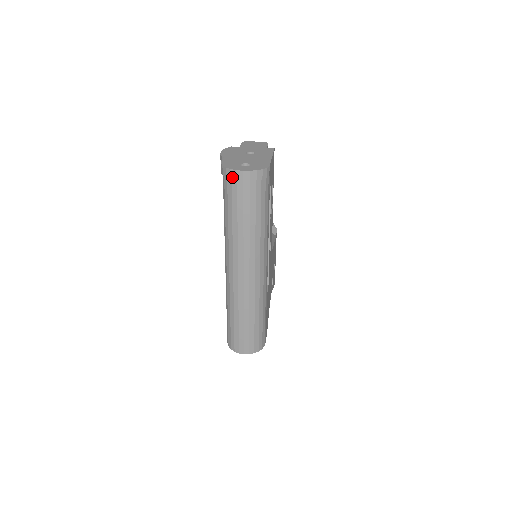
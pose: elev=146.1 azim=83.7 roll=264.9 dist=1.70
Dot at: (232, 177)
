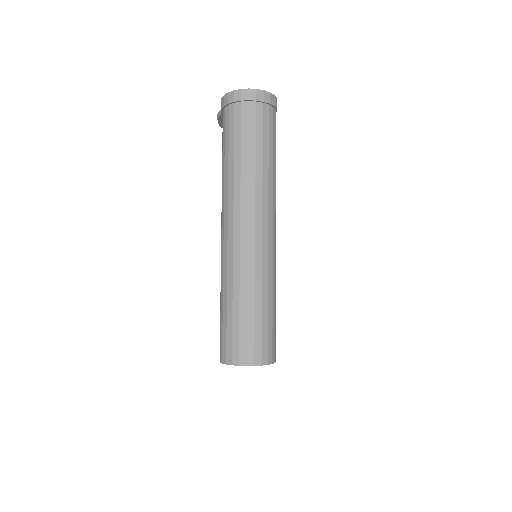
Dot at: (235, 99)
